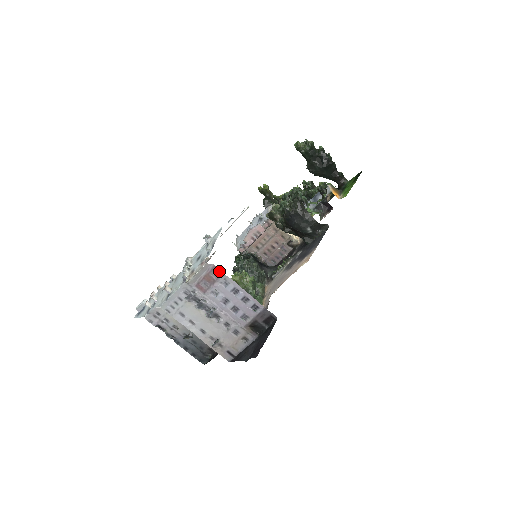
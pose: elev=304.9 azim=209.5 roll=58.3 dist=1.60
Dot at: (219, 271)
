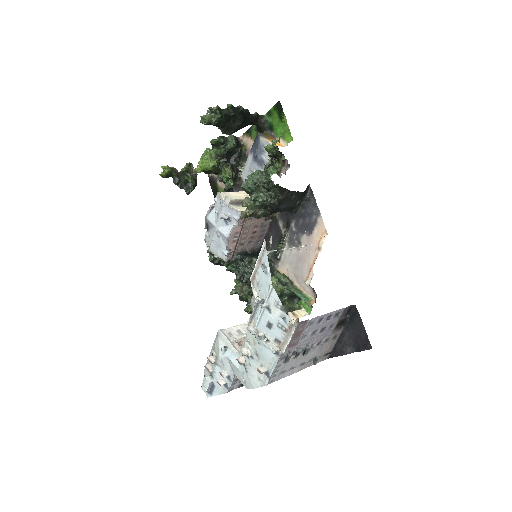
Dot at: (304, 322)
